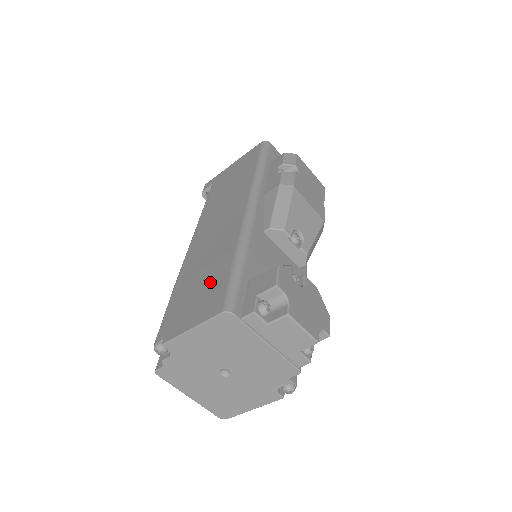
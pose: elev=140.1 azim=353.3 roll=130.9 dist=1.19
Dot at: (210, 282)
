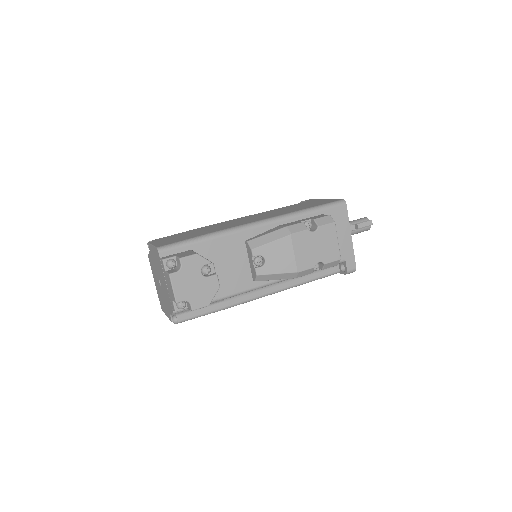
Dot at: (187, 236)
